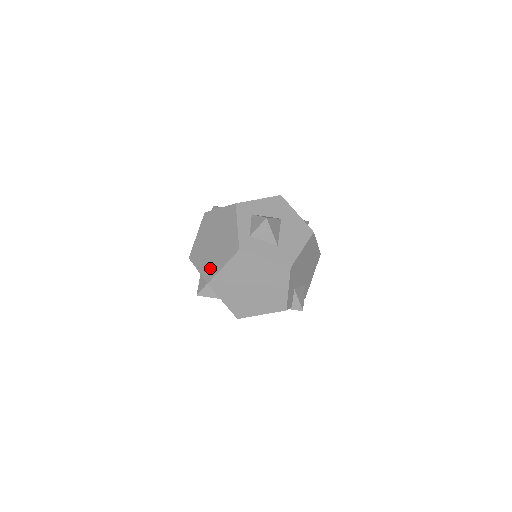
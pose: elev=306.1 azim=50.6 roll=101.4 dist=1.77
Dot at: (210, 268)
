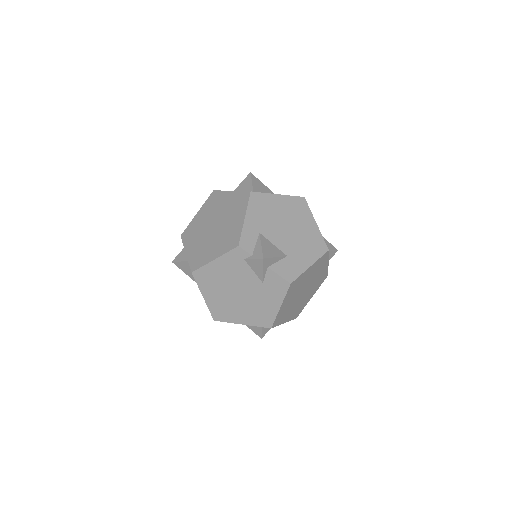
Dot at: occluded
